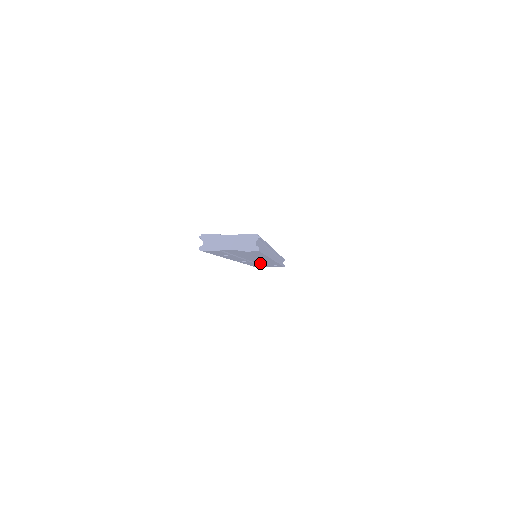
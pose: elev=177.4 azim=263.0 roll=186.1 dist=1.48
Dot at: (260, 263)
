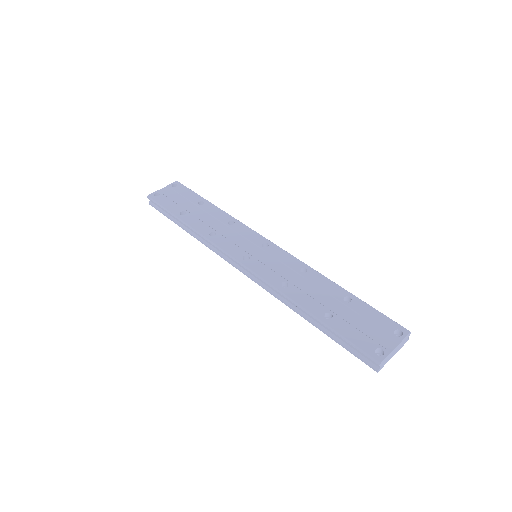
Dot at: occluded
